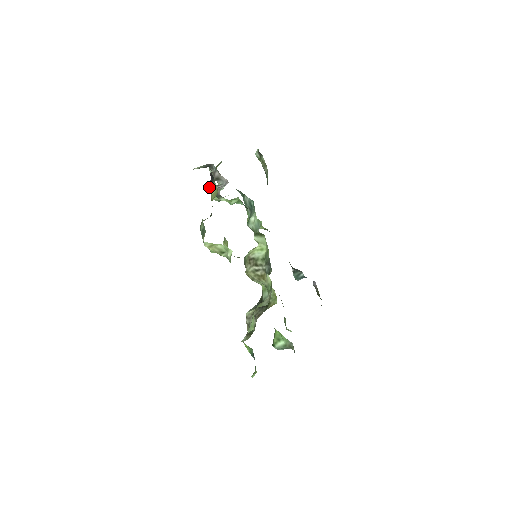
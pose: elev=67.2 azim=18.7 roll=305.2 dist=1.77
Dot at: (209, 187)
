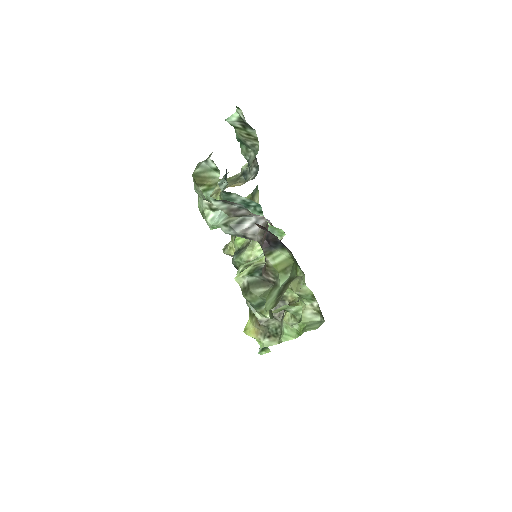
Dot at: occluded
